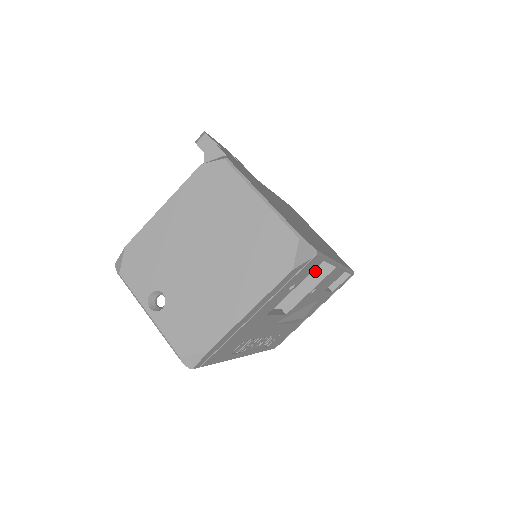
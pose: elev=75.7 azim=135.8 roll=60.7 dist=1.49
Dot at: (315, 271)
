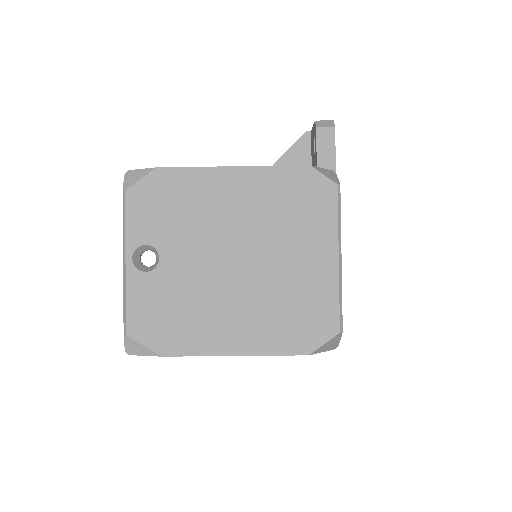
Dot at: occluded
